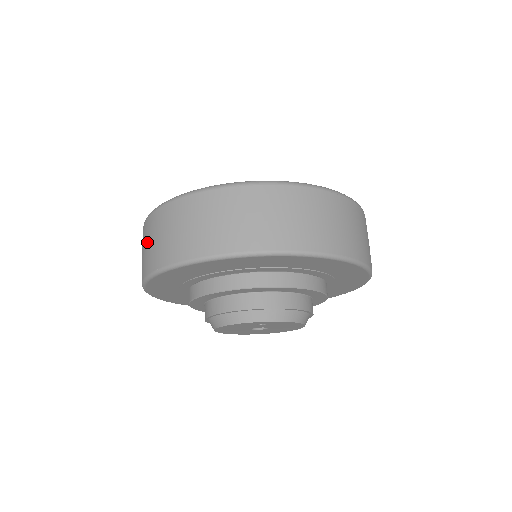
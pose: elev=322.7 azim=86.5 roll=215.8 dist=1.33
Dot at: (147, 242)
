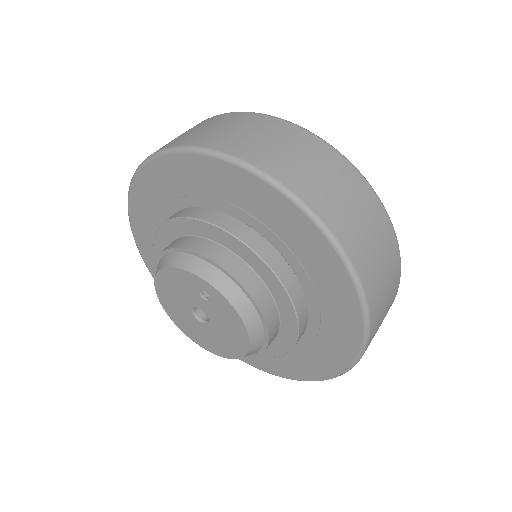
Dot at: occluded
